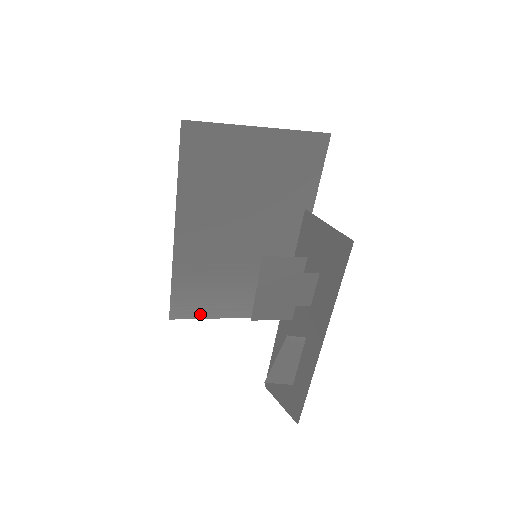
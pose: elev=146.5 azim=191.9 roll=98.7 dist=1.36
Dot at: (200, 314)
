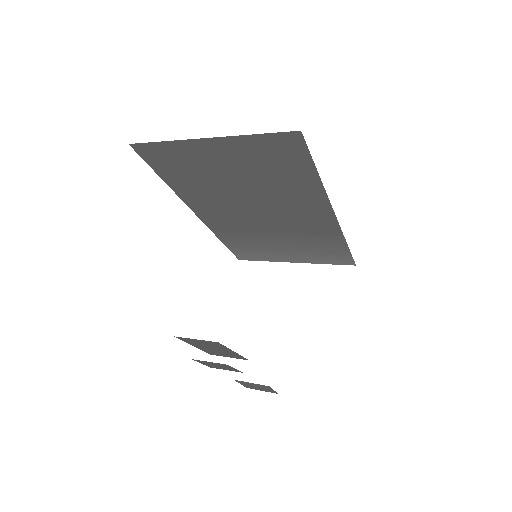
Dot at: (263, 259)
